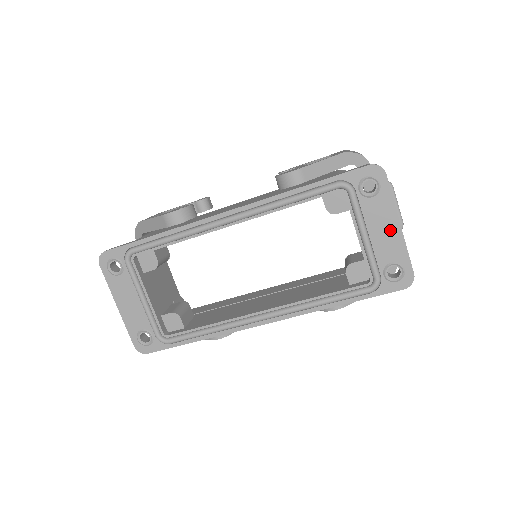
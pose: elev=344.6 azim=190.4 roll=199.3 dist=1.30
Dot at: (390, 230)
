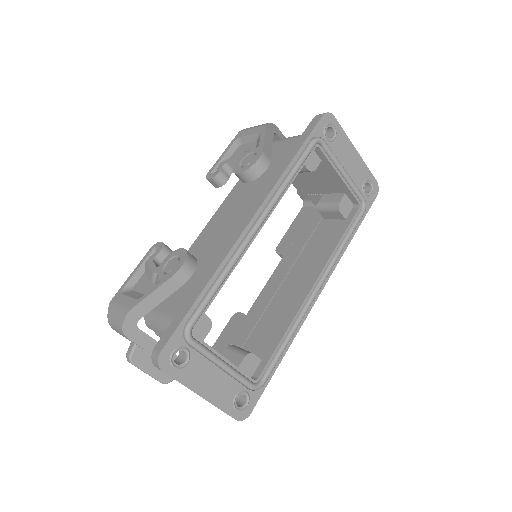
Dot at: (353, 158)
